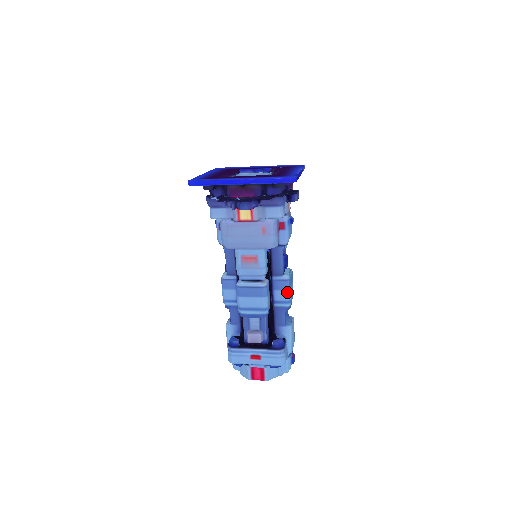
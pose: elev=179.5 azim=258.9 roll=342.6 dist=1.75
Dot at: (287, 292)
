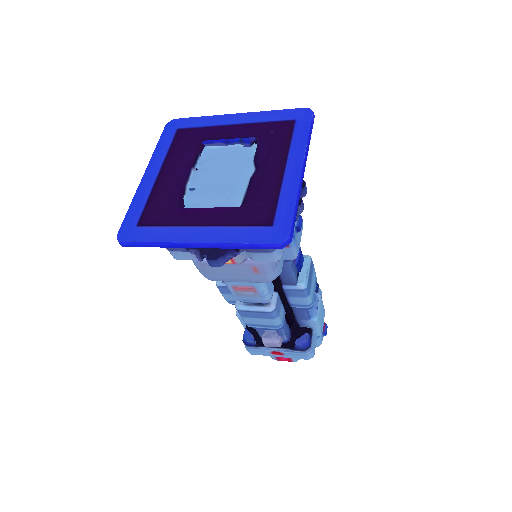
Dot at: (305, 299)
